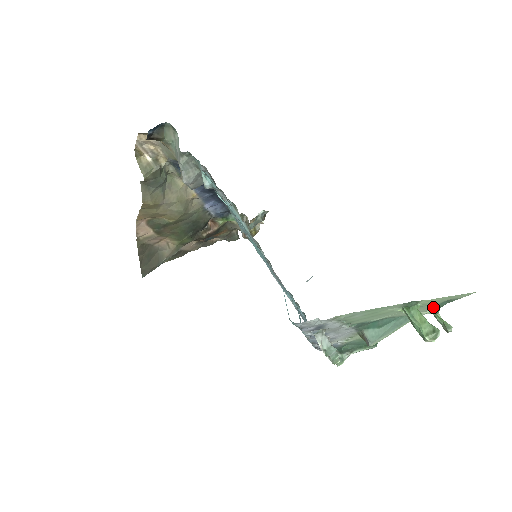
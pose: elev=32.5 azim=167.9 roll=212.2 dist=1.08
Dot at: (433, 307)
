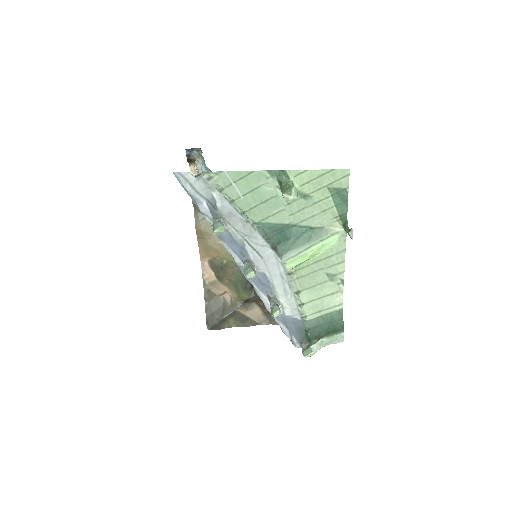
Dot at: (334, 213)
